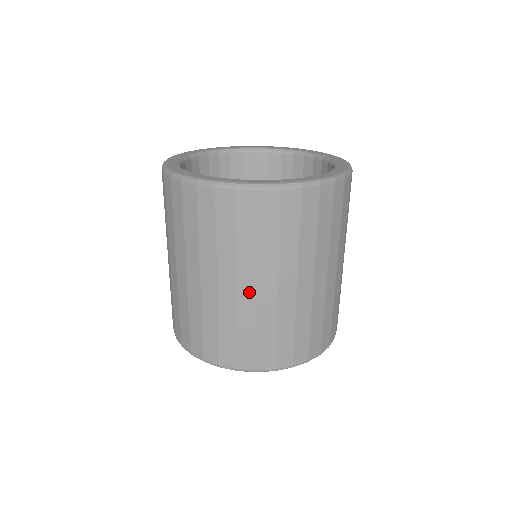
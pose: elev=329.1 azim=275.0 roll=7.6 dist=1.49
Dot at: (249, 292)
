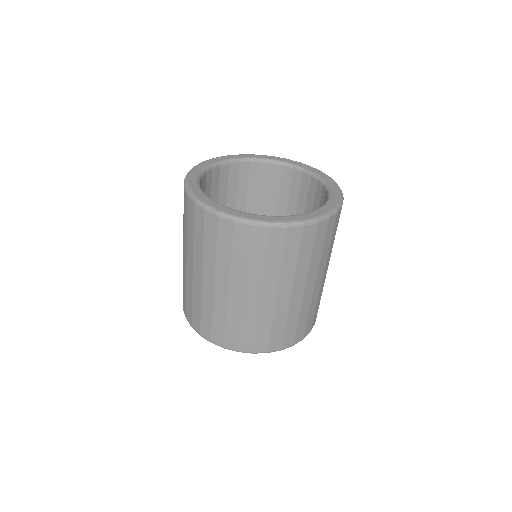
Dot at: (190, 270)
